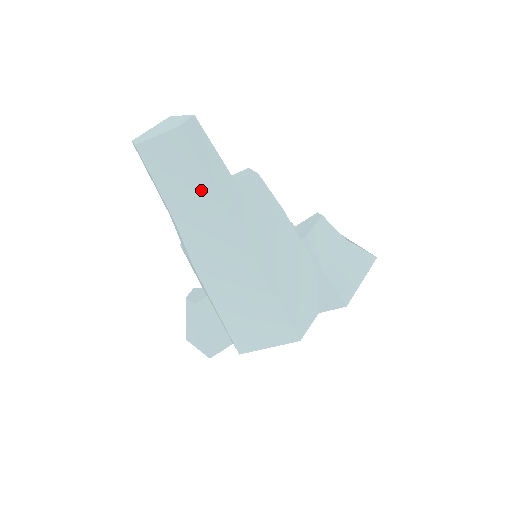
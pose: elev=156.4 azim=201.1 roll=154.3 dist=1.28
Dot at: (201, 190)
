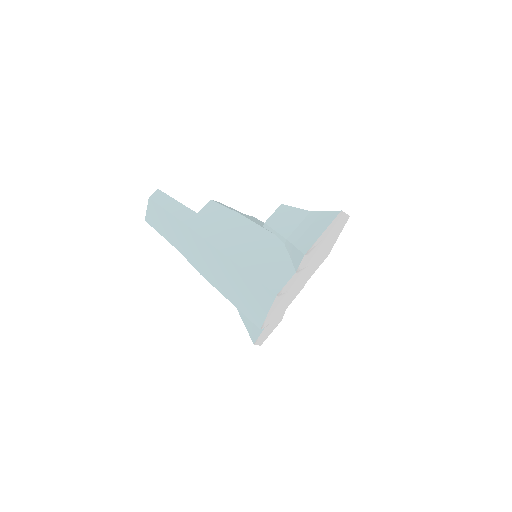
Dot at: (174, 224)
